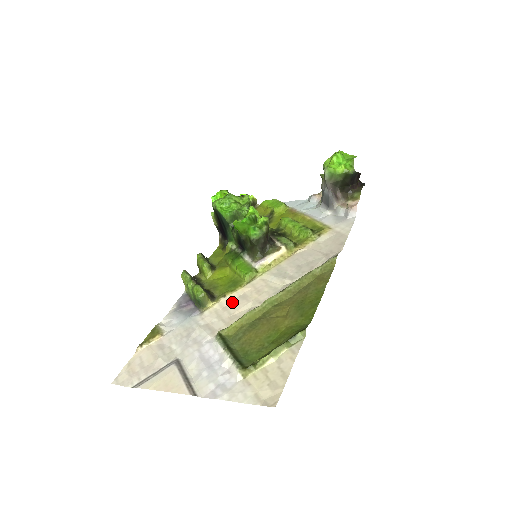
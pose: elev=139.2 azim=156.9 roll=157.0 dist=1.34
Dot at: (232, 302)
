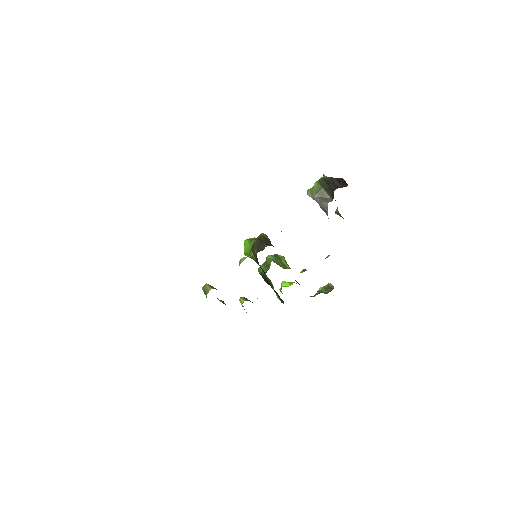
Dot at: occluded
